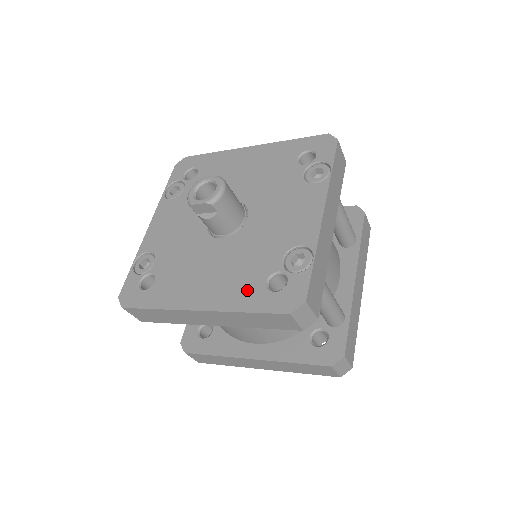
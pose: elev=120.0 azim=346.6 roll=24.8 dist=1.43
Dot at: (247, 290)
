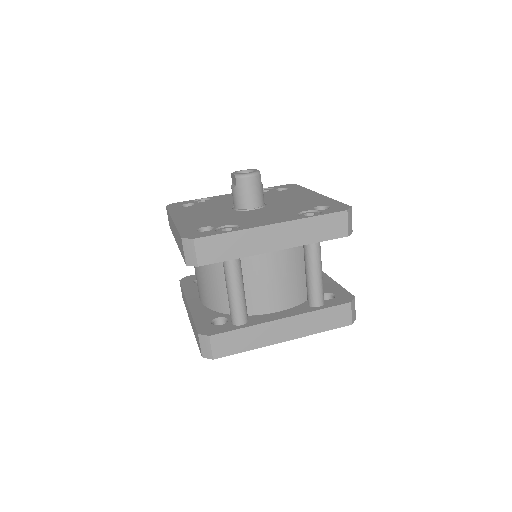
Dot at: (194, 225)
